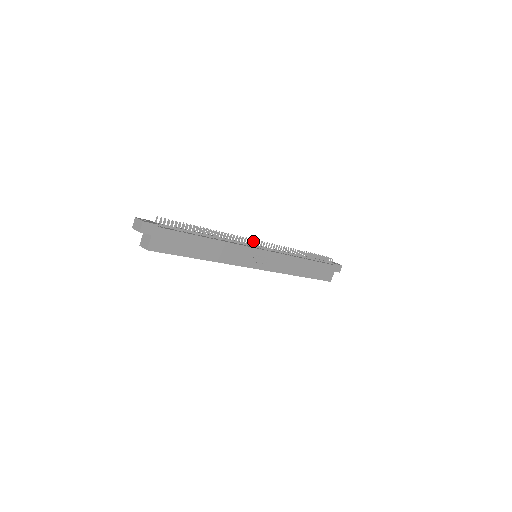
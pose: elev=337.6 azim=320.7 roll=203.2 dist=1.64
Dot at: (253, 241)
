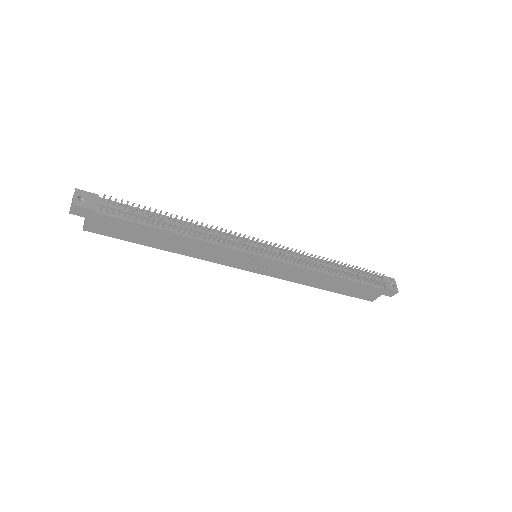
Dot at: (249, 245)
